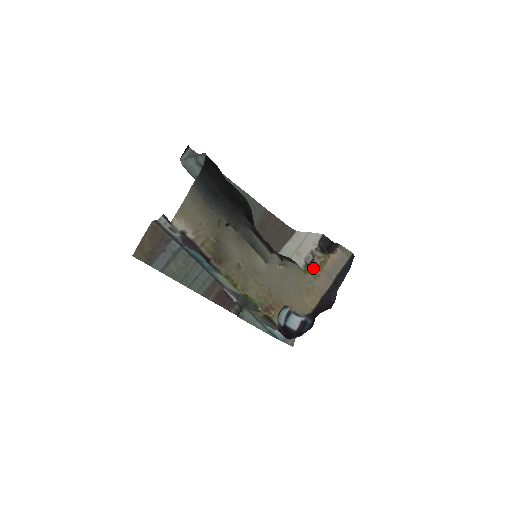
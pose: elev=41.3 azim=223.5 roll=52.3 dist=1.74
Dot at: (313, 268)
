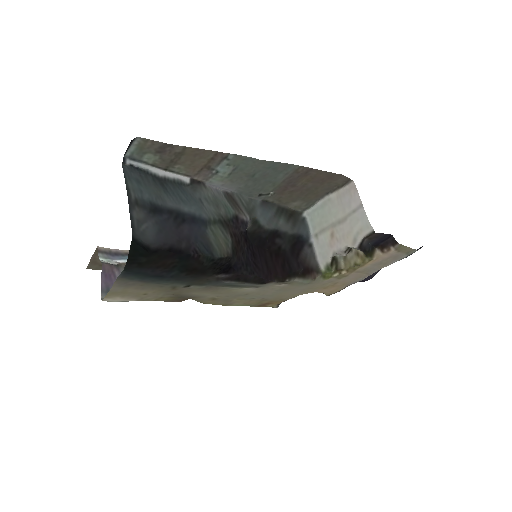
Dot at: (339, 271)
